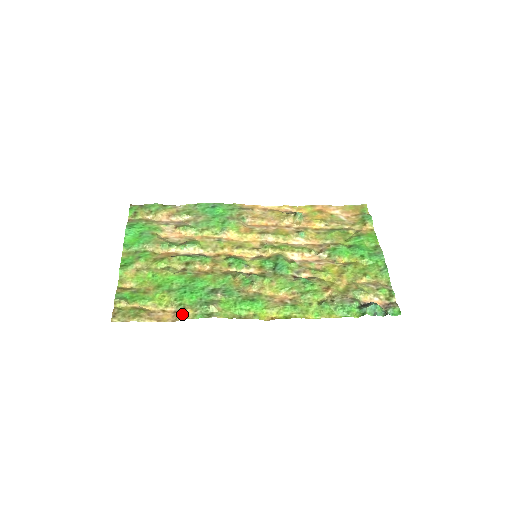
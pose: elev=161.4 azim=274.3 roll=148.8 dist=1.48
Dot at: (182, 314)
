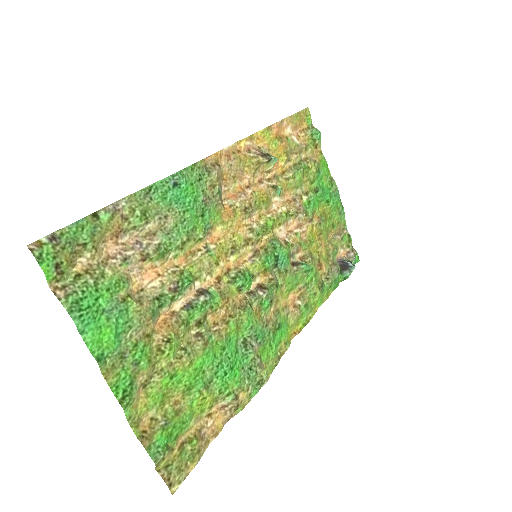
Dot at: (239, 406)
